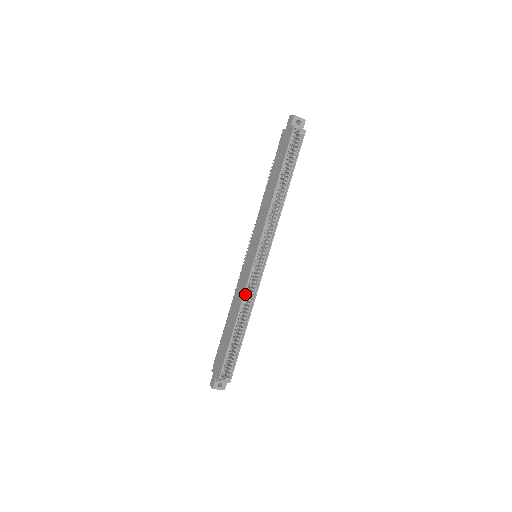
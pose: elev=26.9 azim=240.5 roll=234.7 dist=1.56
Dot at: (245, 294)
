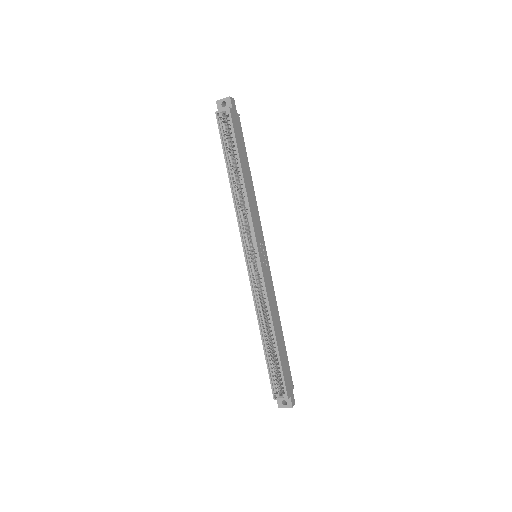
Dot at: (256, 300)
